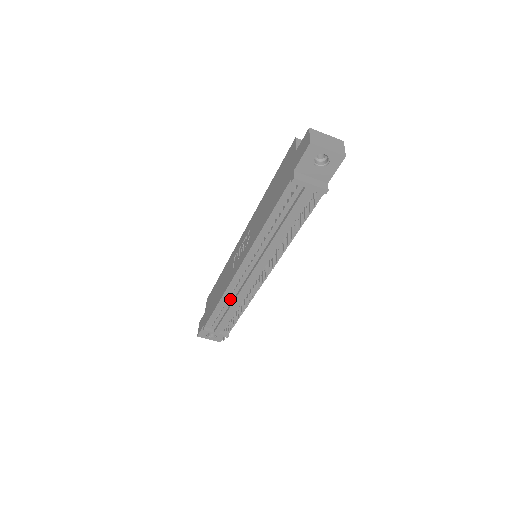
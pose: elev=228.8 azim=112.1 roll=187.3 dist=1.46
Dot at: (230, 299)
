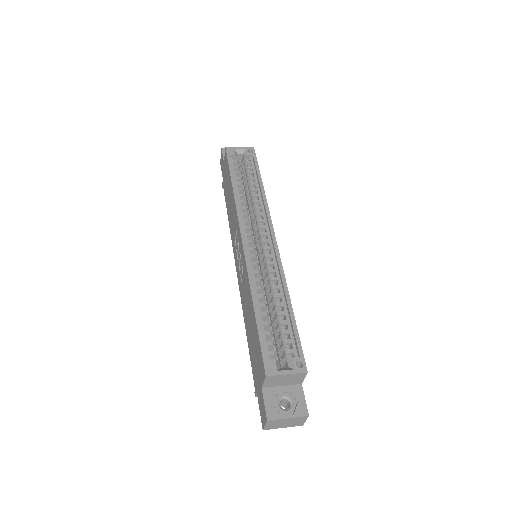
Dot at: occluded
